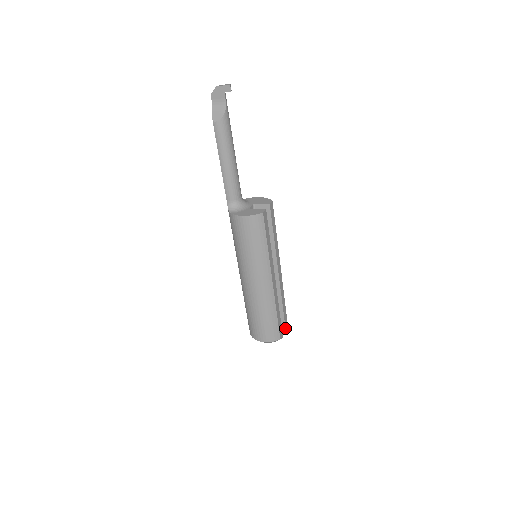
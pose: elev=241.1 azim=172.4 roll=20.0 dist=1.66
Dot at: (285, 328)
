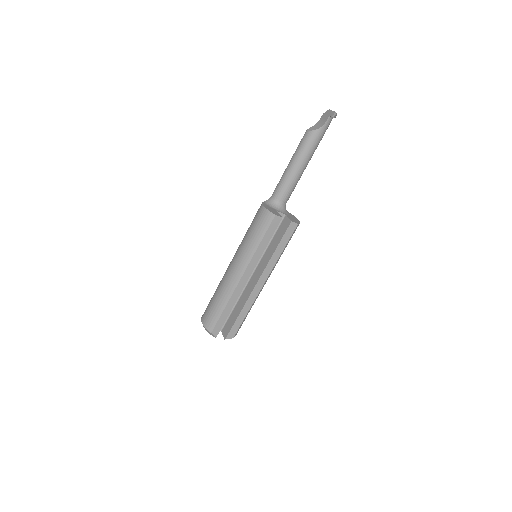
Dot at: (227, 336)
